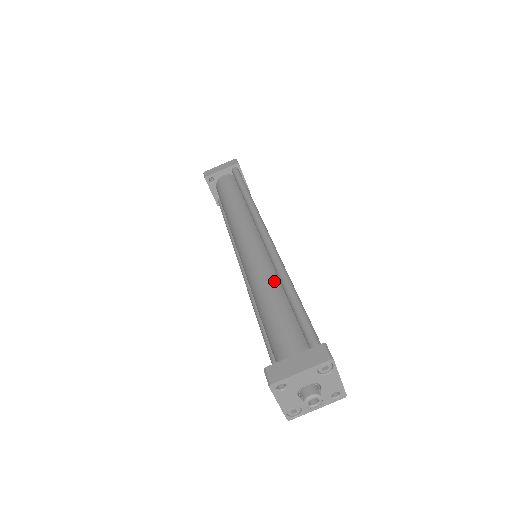
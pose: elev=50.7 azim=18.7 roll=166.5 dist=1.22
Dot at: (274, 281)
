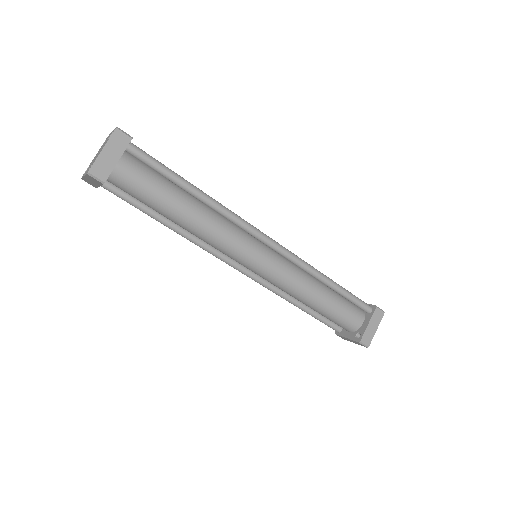
Dot at: (310, 280)
